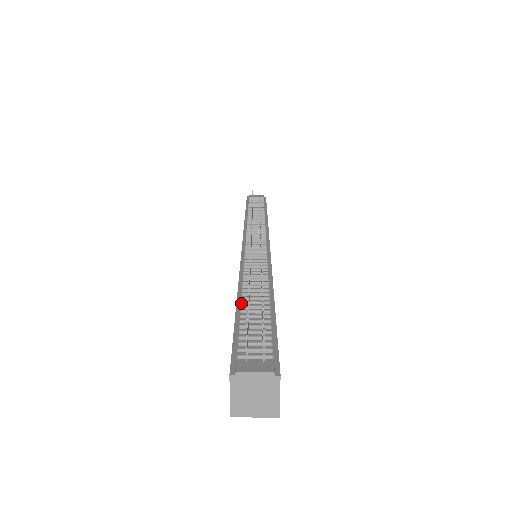
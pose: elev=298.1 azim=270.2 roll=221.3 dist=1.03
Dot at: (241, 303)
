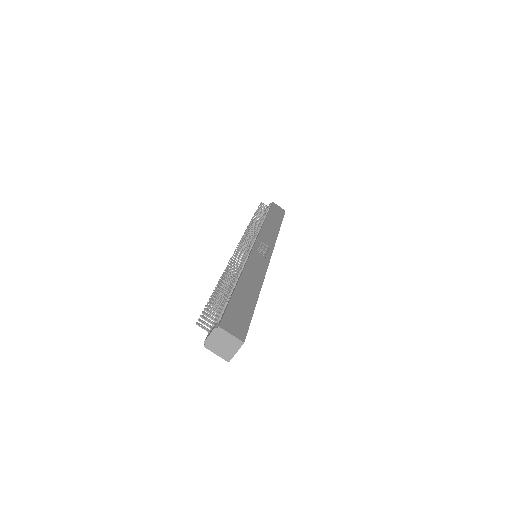
Dot at: occluded
